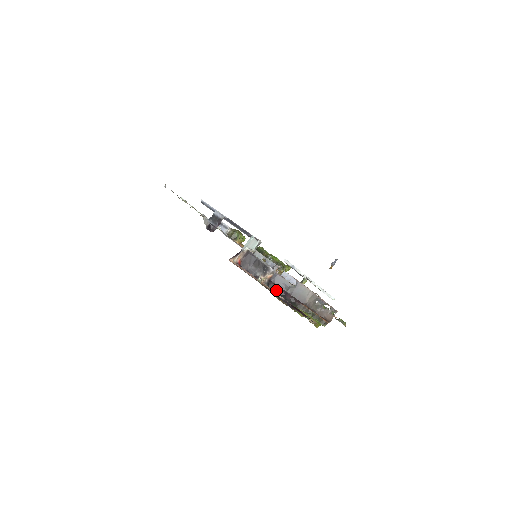
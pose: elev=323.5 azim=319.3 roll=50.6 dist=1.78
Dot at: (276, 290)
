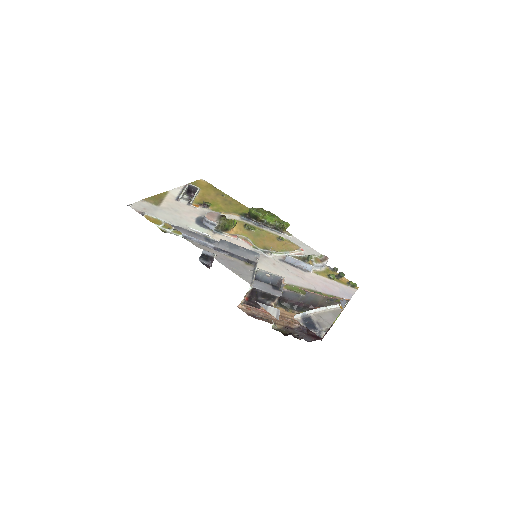
Dot at: (292, 334)
